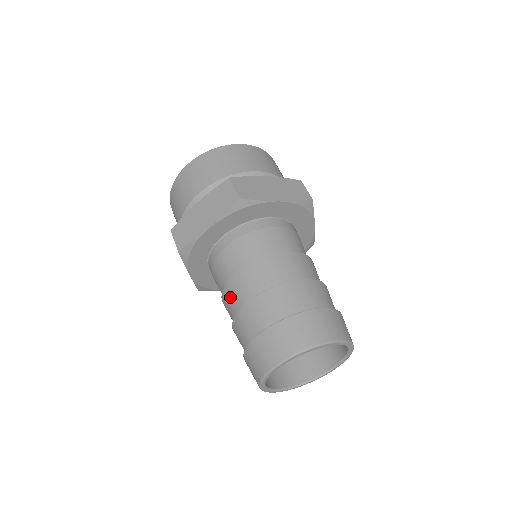
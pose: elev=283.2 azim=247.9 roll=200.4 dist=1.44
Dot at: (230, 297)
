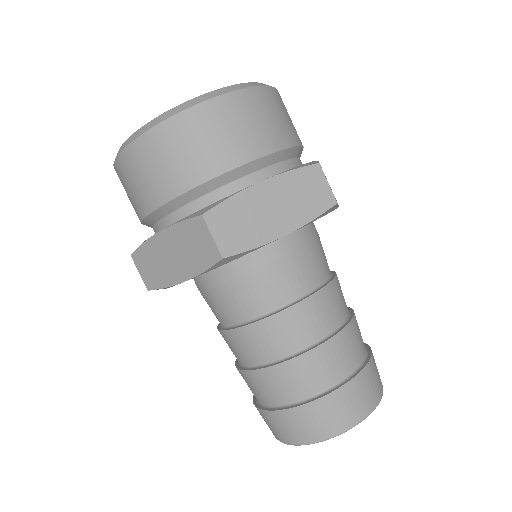
Dot at: (228, 344)
